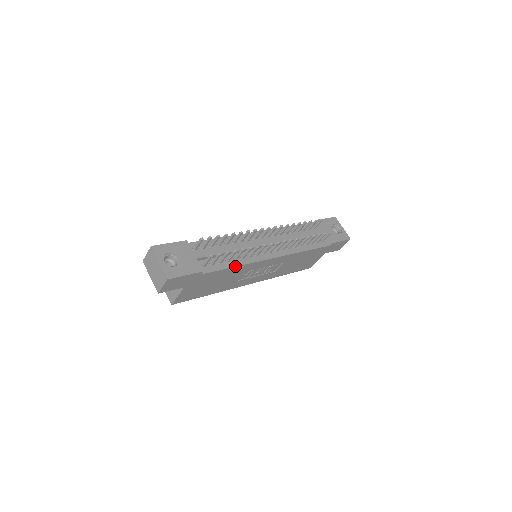
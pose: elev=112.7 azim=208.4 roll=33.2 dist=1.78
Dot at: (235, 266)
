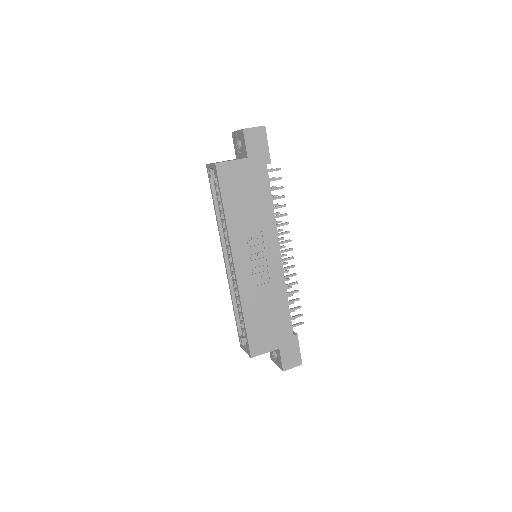
Dot at: occluded
